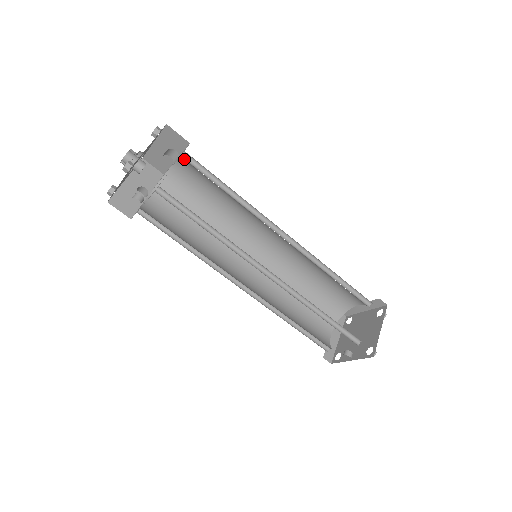
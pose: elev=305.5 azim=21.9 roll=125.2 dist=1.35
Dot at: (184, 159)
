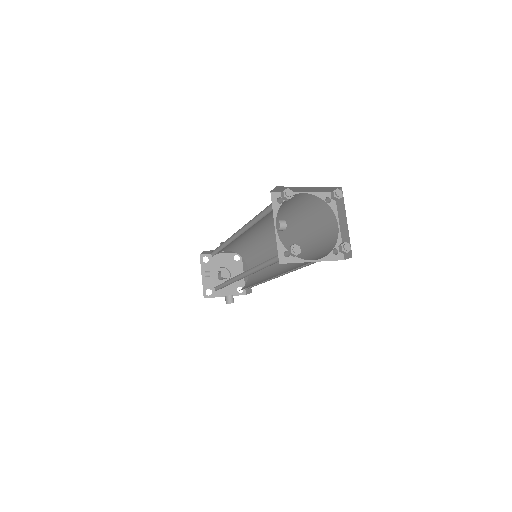
Dot at: (245, 259)
